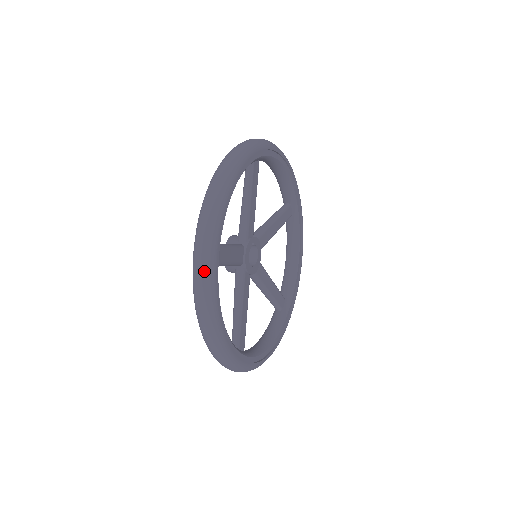
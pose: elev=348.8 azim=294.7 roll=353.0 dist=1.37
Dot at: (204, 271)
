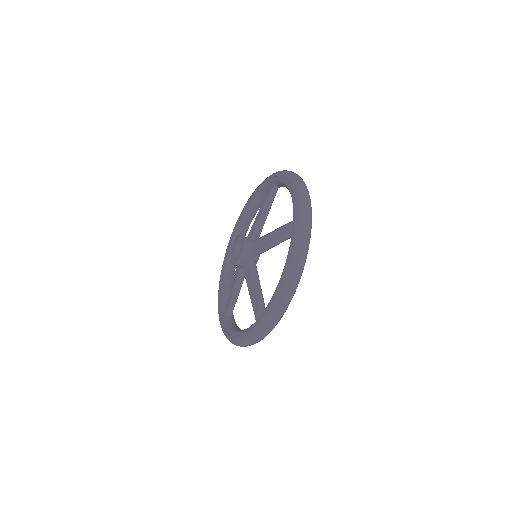
Dot at: (309, 232)
